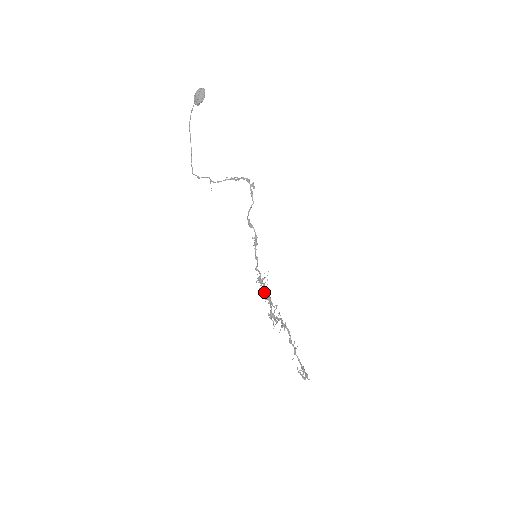
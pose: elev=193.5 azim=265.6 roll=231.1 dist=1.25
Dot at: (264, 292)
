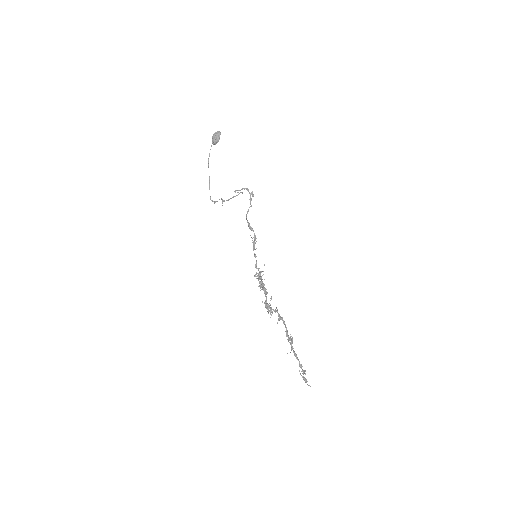
Dot at: occluded
